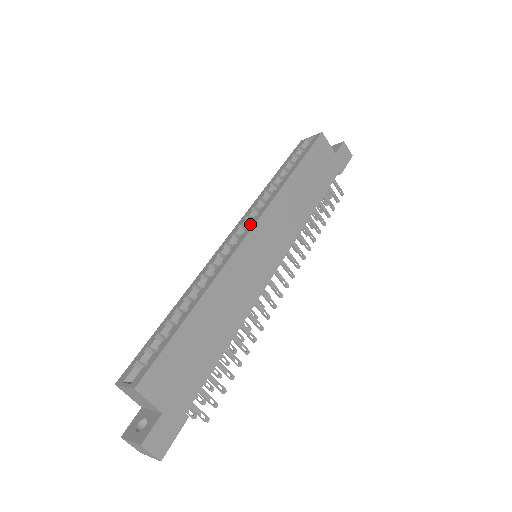
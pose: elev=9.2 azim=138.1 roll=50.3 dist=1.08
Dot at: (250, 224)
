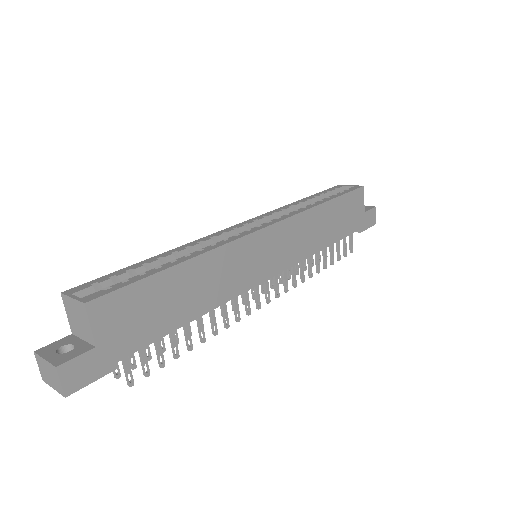
Dot at: occluded
